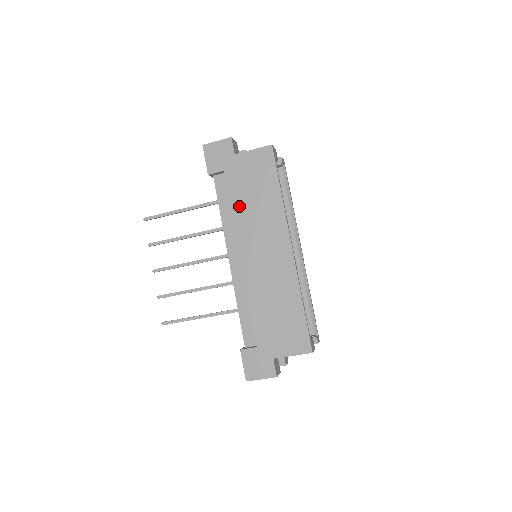
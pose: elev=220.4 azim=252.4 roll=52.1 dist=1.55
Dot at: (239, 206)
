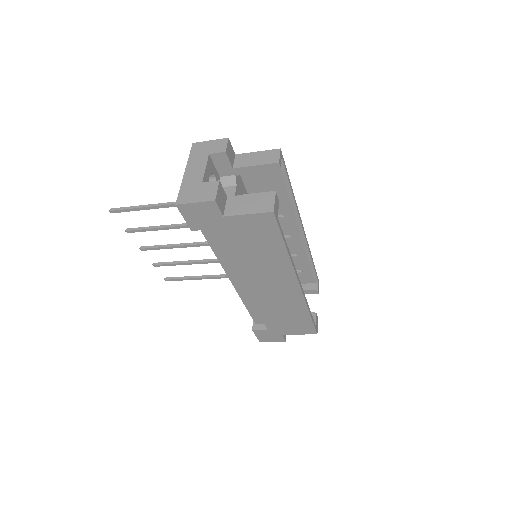
Dot at: (237, 257)
